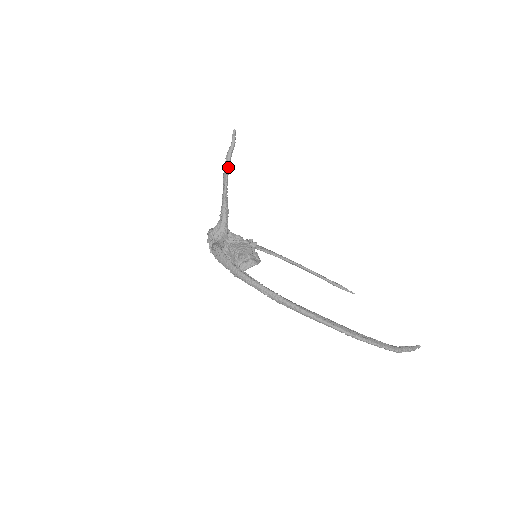
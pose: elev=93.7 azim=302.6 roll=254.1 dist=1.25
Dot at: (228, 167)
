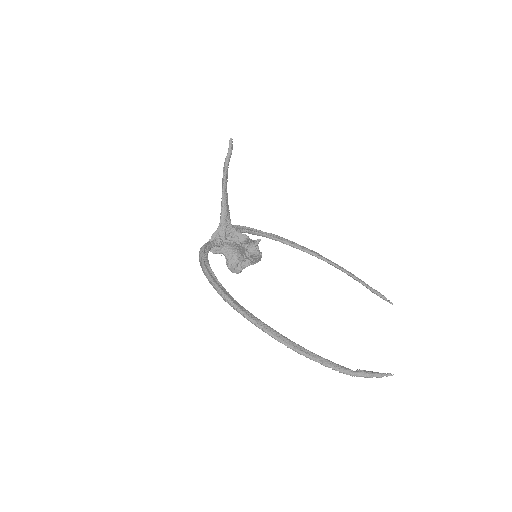
Dot at: (225, 173)
